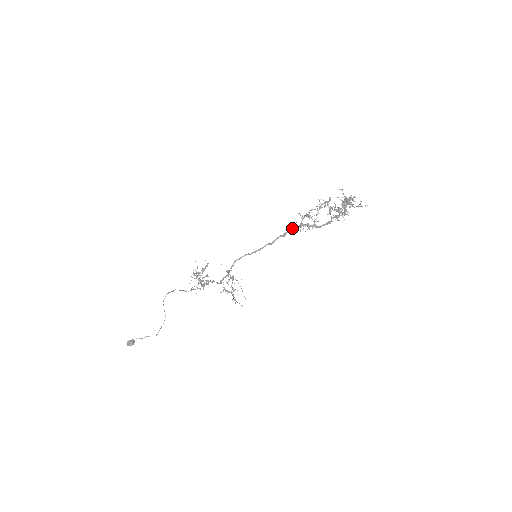
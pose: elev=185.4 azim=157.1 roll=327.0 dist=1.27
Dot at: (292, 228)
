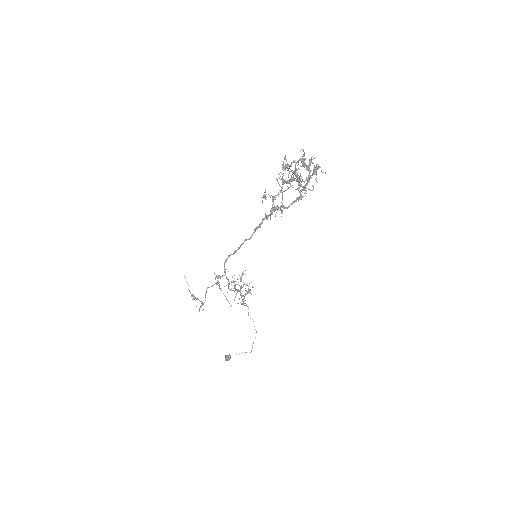
Dot at: (266, 215)
